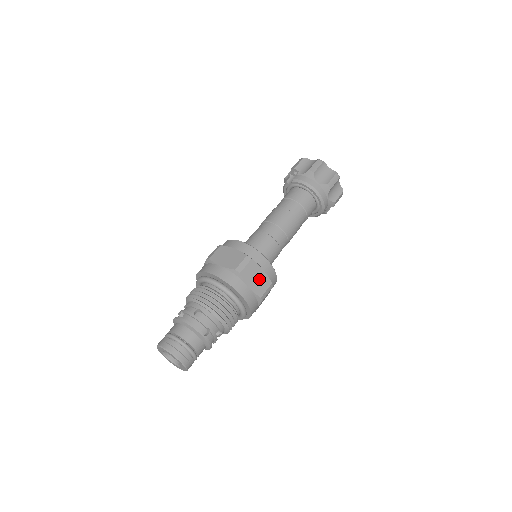
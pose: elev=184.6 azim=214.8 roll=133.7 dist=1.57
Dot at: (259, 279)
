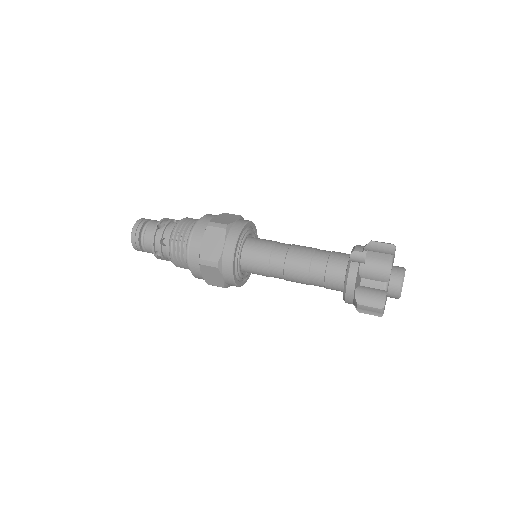
Dot at: (215, 278)
